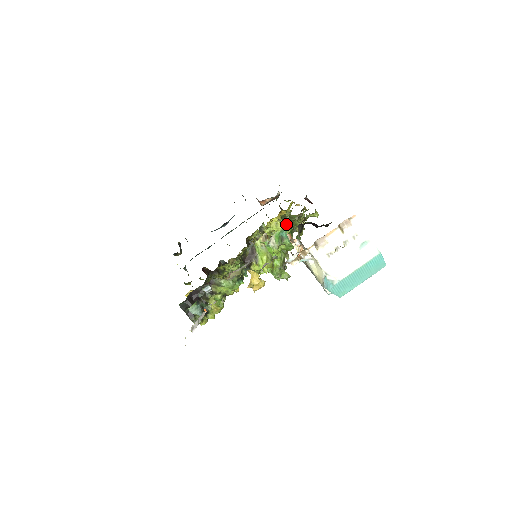
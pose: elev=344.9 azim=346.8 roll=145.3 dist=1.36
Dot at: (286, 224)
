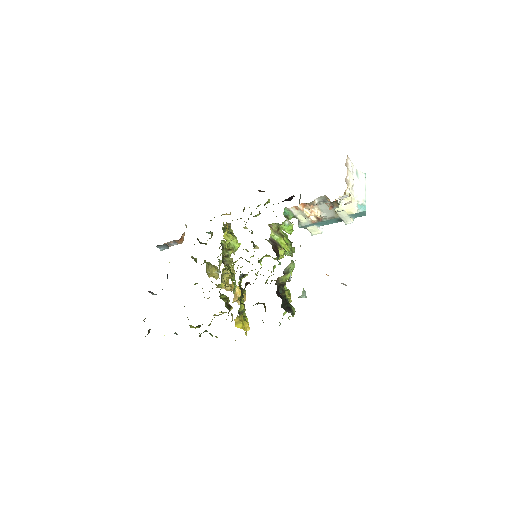
Dot at: occluded
